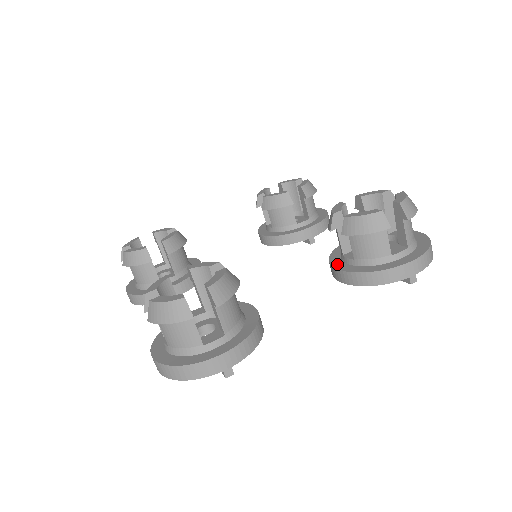
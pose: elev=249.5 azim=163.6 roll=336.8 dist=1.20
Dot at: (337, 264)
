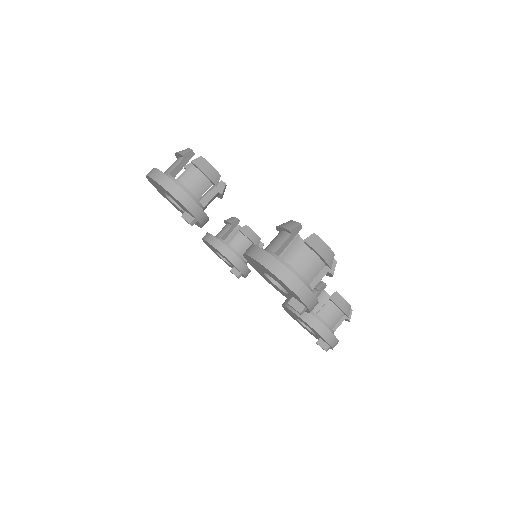
Dot at: occluded
